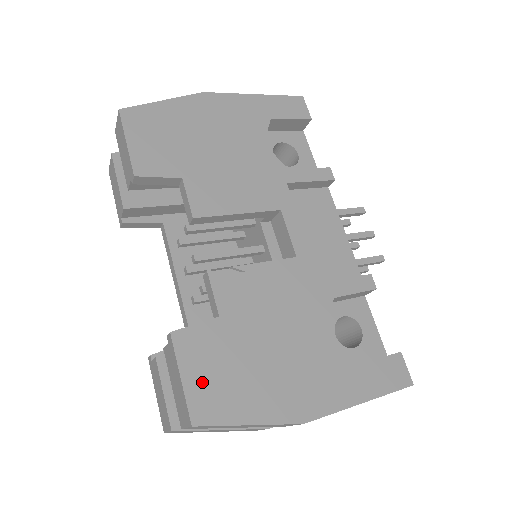
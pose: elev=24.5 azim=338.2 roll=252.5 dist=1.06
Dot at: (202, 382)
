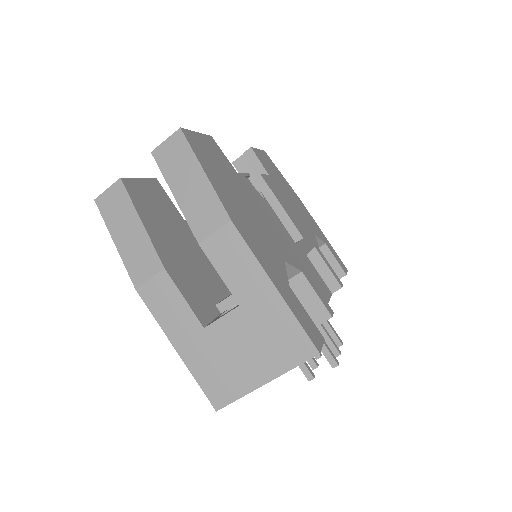
Dot at: (204, 146)
